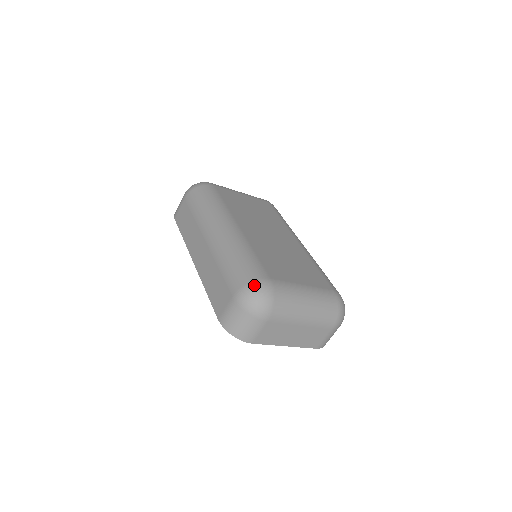
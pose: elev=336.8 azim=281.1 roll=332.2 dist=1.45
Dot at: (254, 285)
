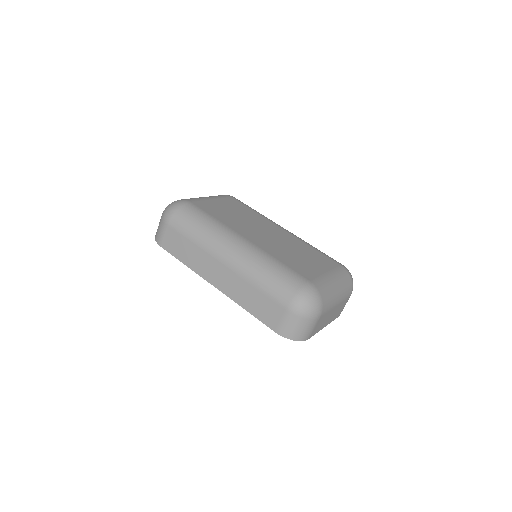
Dot at: (303, 293)
